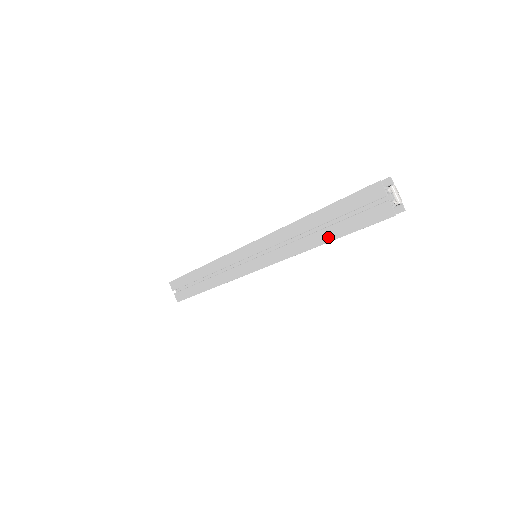
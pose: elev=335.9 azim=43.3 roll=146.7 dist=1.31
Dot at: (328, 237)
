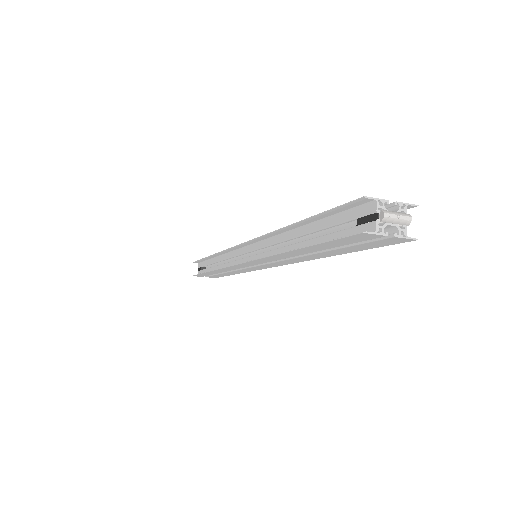
Dot at: (333, 254)
